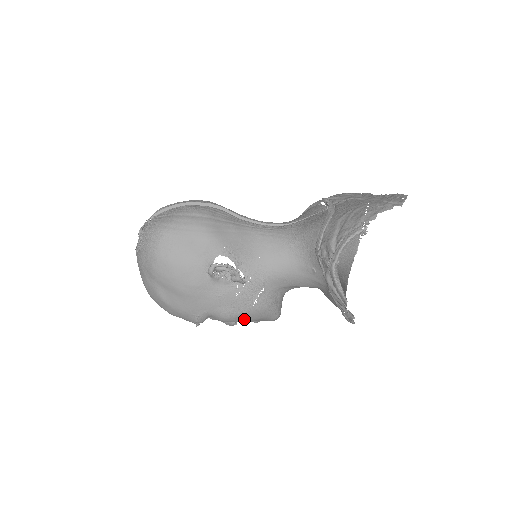
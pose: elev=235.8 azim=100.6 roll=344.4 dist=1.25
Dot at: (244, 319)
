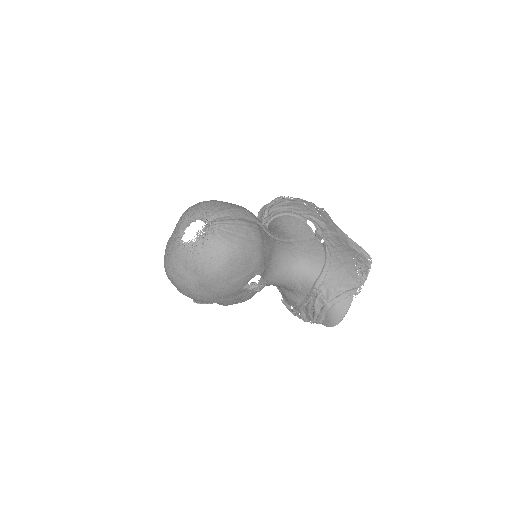
Dot at: occluded
